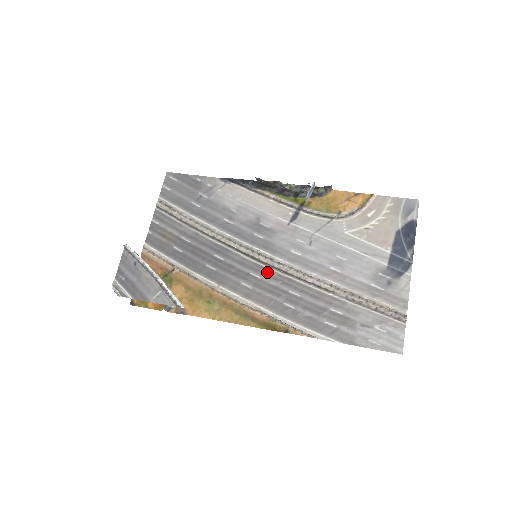
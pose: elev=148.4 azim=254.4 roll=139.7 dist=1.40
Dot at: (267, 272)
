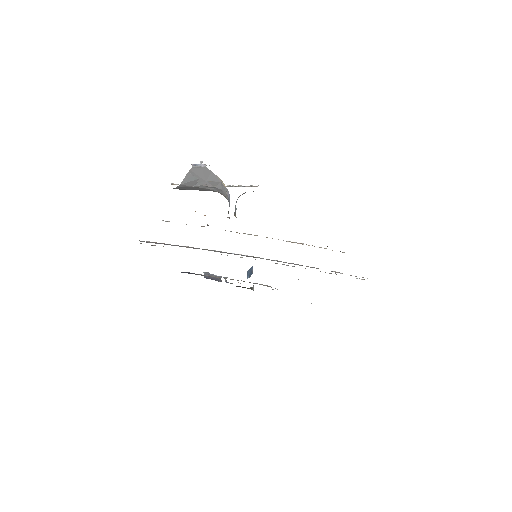
Dot at: occluded
